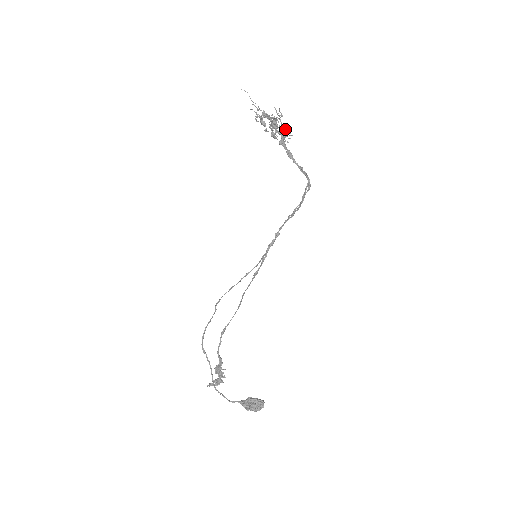
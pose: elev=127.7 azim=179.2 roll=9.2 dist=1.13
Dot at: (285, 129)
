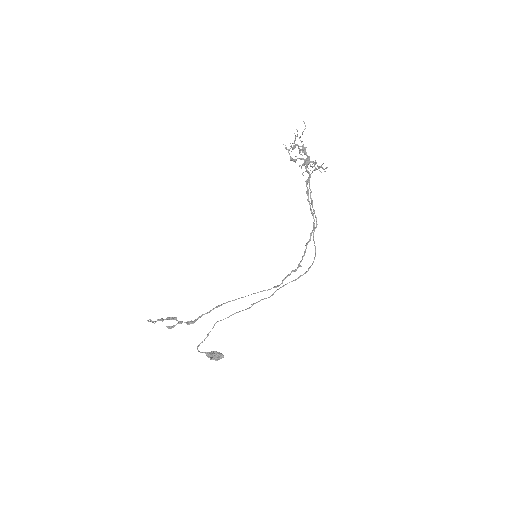
Dot at: occluded
